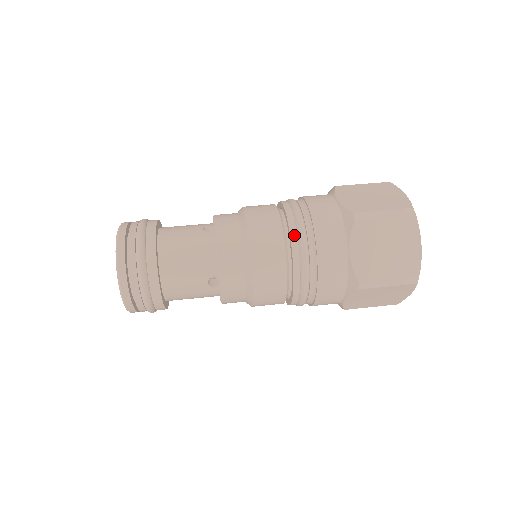
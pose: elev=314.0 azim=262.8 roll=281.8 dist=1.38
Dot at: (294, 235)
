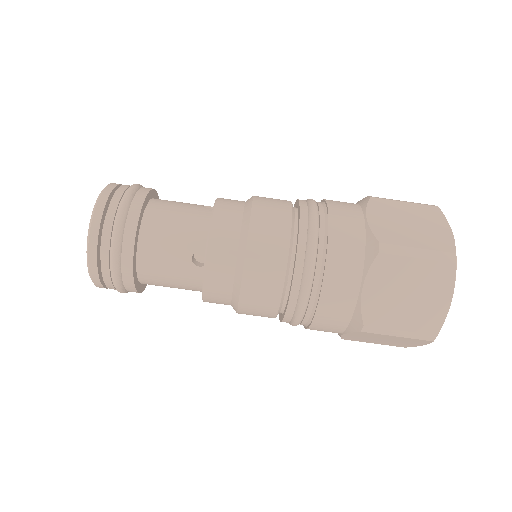
Dot at: (290, 314)
